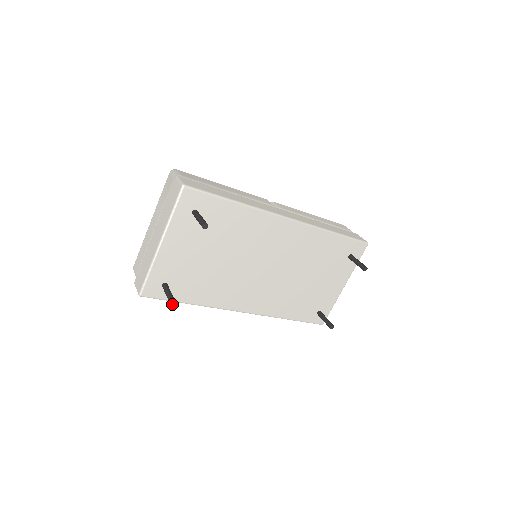
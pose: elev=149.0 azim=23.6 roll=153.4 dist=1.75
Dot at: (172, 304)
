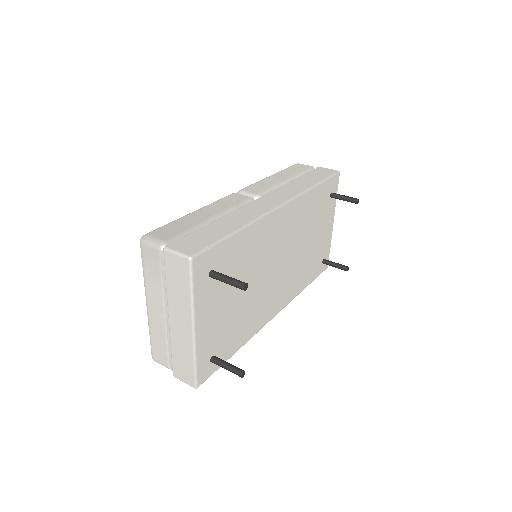
Dot at: (243, 376)
